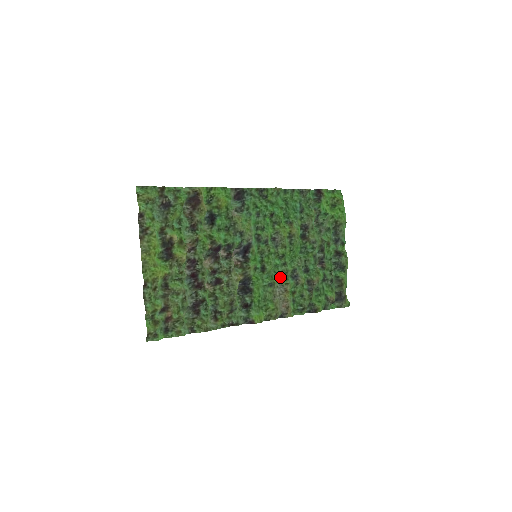
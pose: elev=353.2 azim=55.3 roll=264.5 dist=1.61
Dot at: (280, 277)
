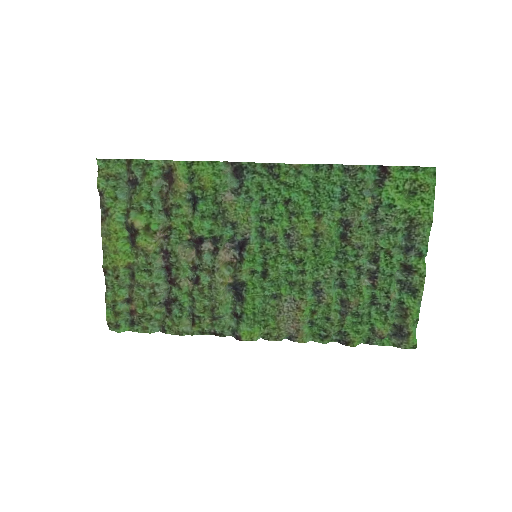
Dot at: (292, 288)
